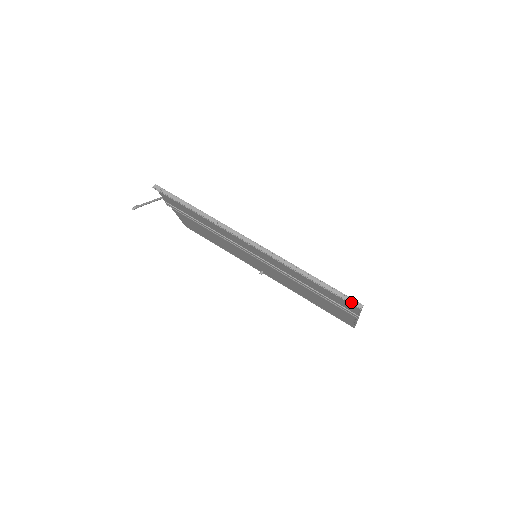
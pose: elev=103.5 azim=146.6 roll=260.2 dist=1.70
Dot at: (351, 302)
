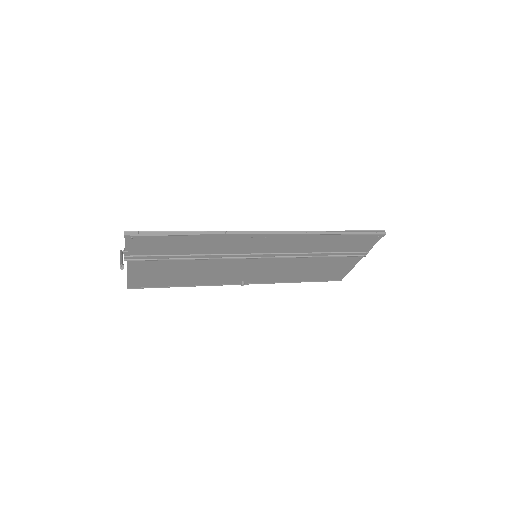
Dot at: (376, 233)
